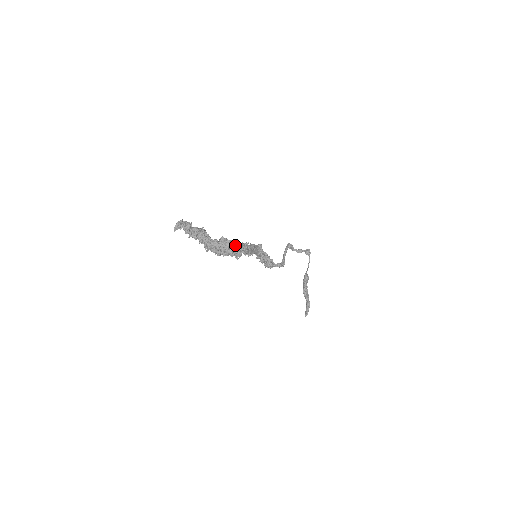
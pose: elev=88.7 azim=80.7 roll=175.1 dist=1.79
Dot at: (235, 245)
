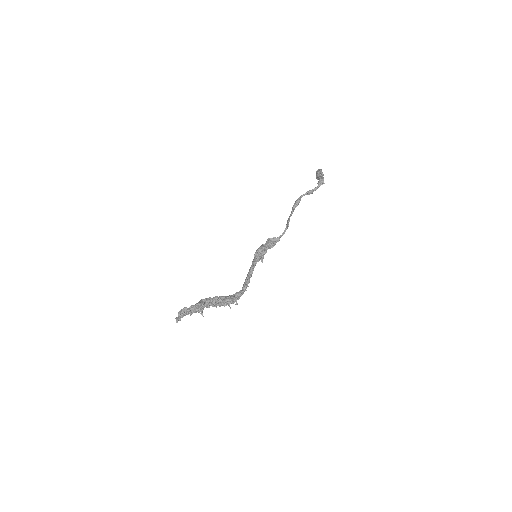
Dot at: (233, 299)
